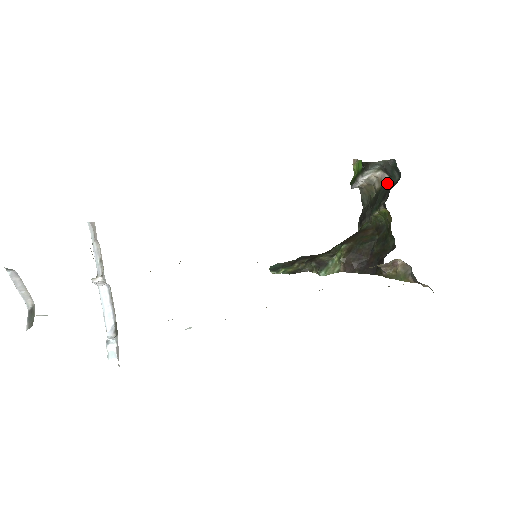
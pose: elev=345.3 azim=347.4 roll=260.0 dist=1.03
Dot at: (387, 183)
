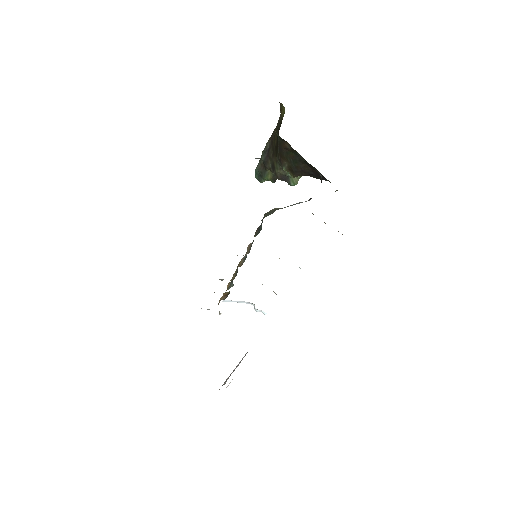
Dot at: occluded
